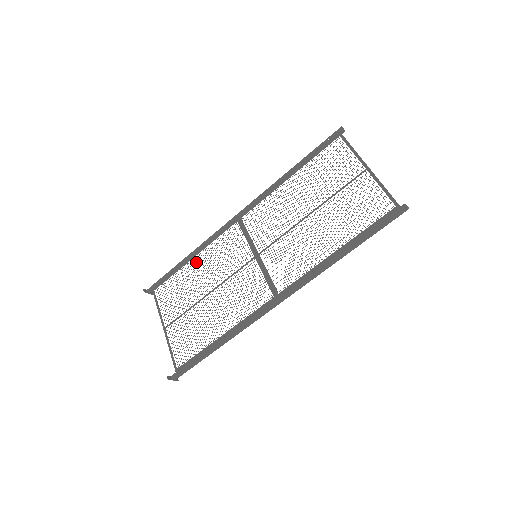
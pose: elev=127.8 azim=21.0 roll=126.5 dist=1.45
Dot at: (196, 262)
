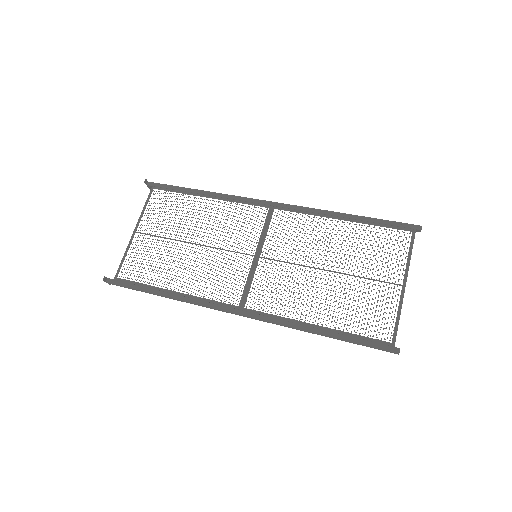
Dot at: occluded
